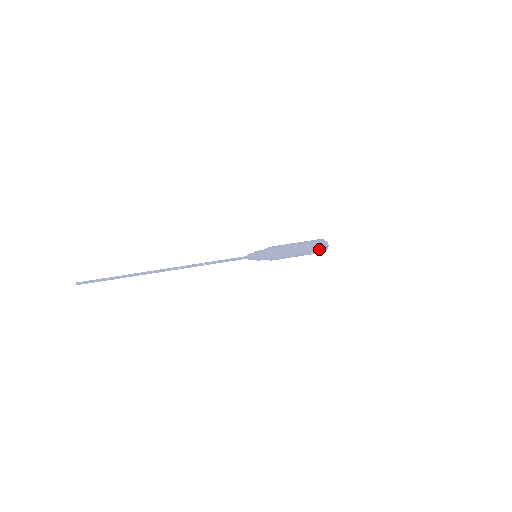
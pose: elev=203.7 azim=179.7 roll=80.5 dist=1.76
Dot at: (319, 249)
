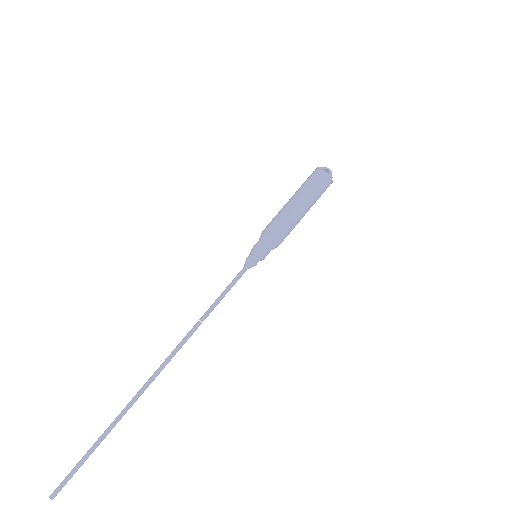
Dot at: (319, 178)
